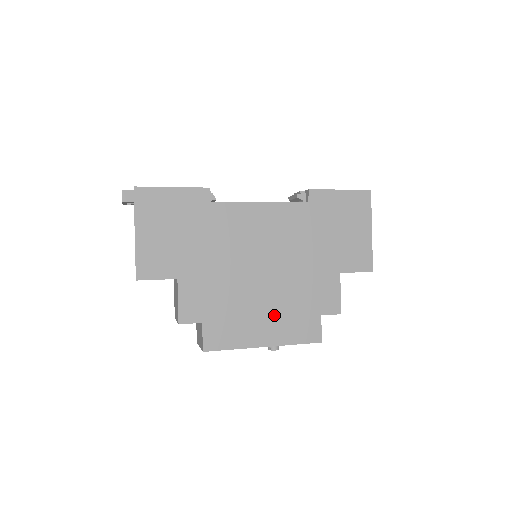
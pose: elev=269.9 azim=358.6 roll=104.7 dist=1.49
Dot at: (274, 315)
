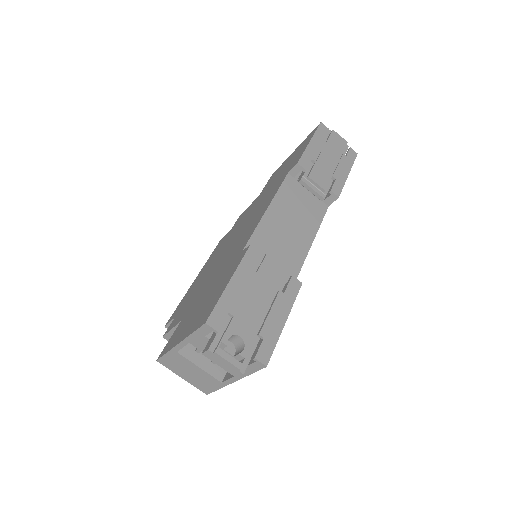
Dot at: occluded
